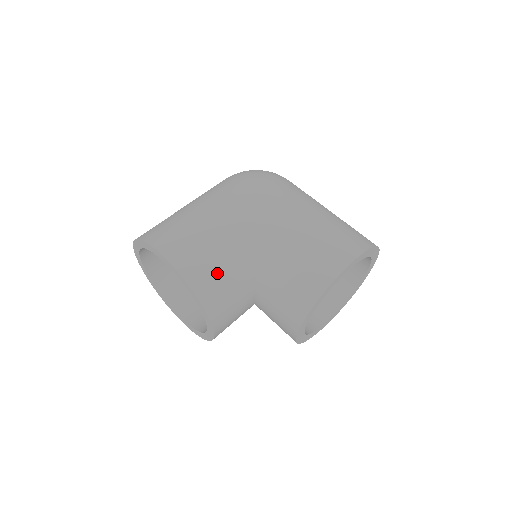
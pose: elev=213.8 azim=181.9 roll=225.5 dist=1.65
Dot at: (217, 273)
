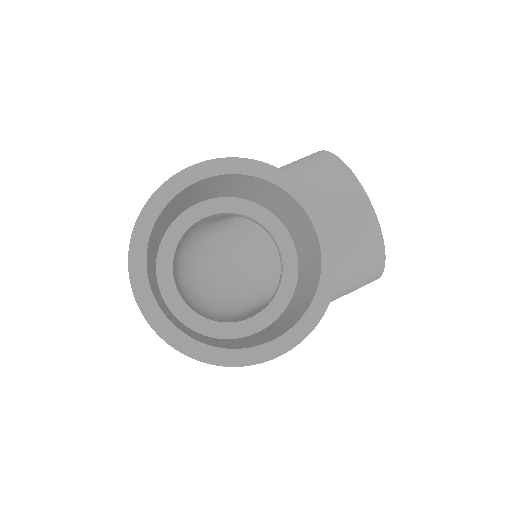
Dot at: occluded
